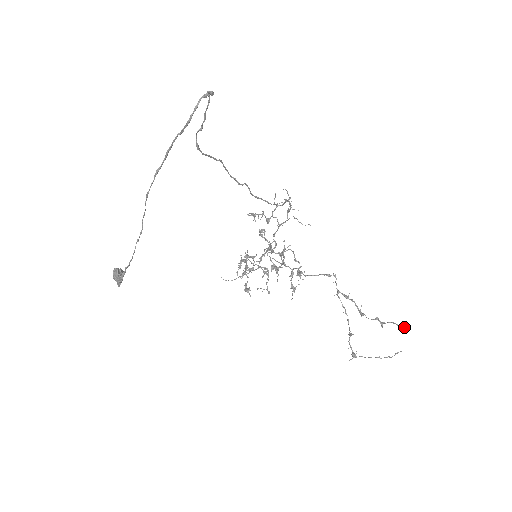
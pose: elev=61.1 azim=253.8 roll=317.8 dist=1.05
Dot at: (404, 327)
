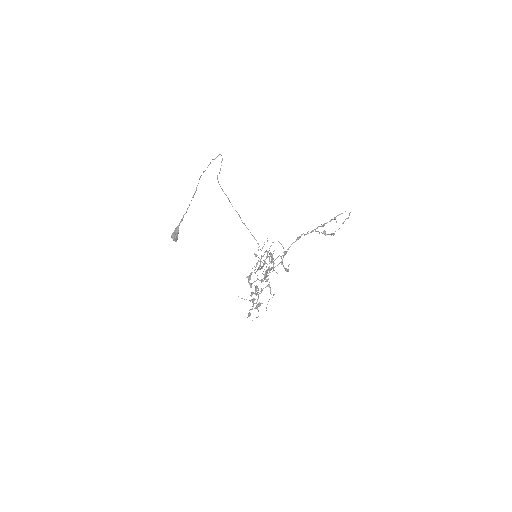
Dot at: occluded
